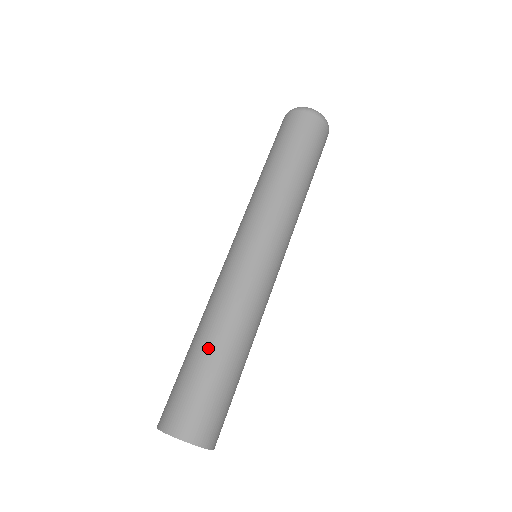
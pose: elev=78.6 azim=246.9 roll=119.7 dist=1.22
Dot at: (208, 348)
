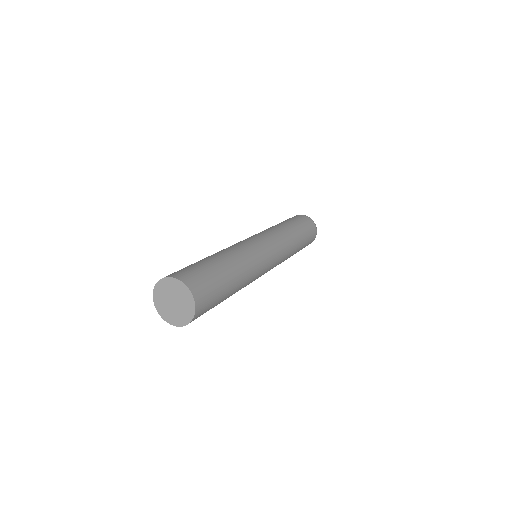
Dot at: (219, 259)
